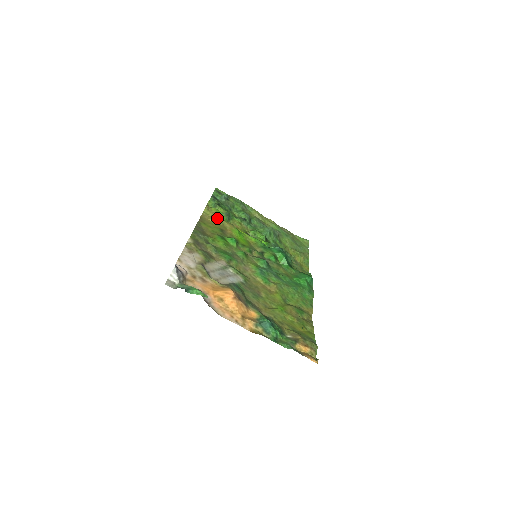
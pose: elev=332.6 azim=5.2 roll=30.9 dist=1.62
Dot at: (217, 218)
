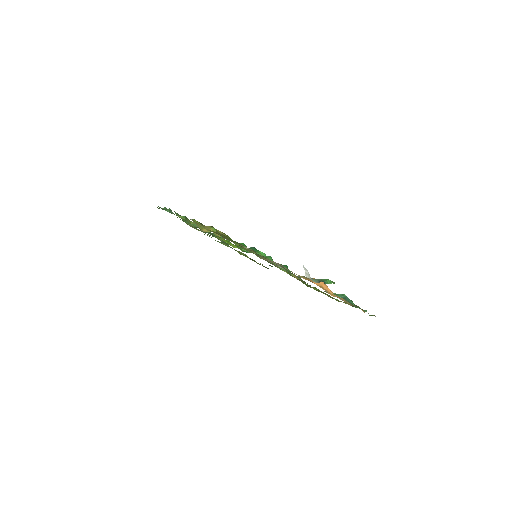
Dot at: occluded
